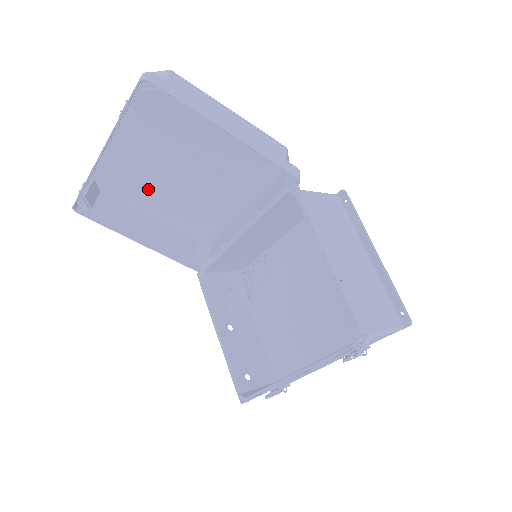
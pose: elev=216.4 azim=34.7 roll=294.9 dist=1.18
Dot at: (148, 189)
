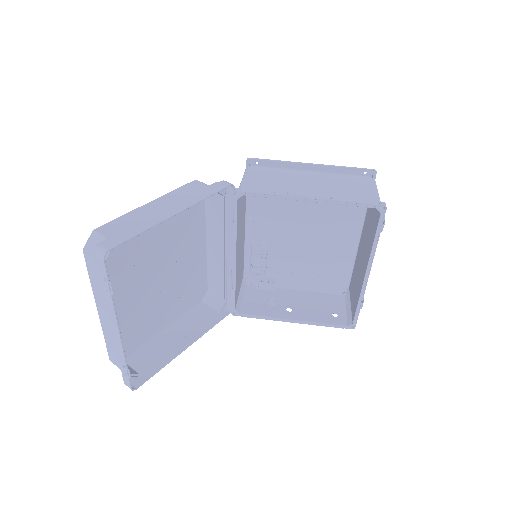
Dot at: (147, 316)
